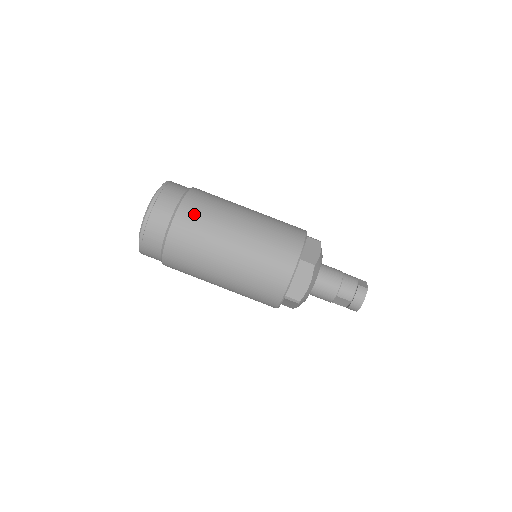
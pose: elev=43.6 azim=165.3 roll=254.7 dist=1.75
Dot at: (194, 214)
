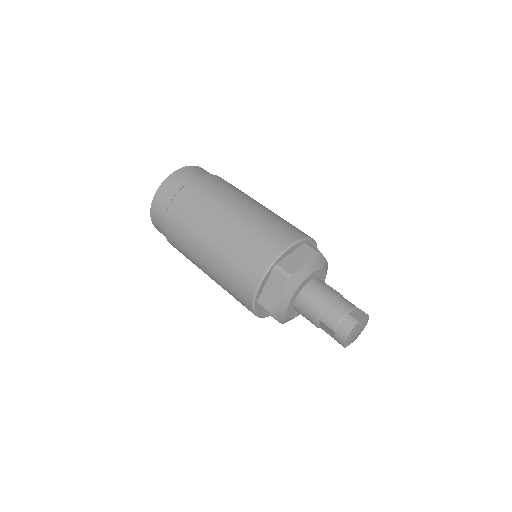
Dot at: (192, 197)
